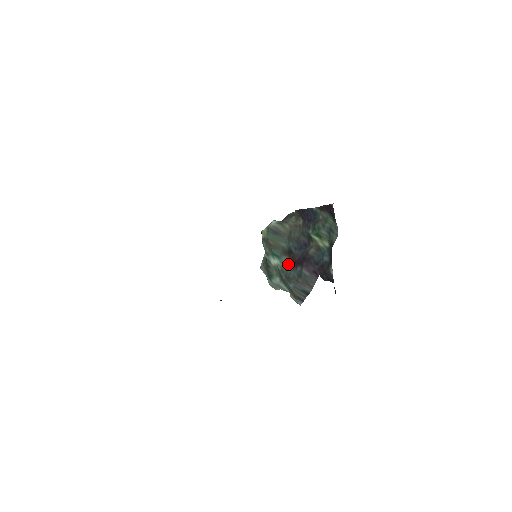
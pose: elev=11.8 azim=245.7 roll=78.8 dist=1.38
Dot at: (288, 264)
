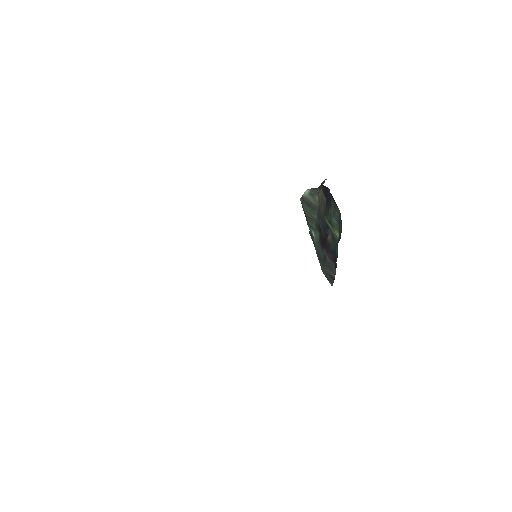
Dot at: (319, 241)
